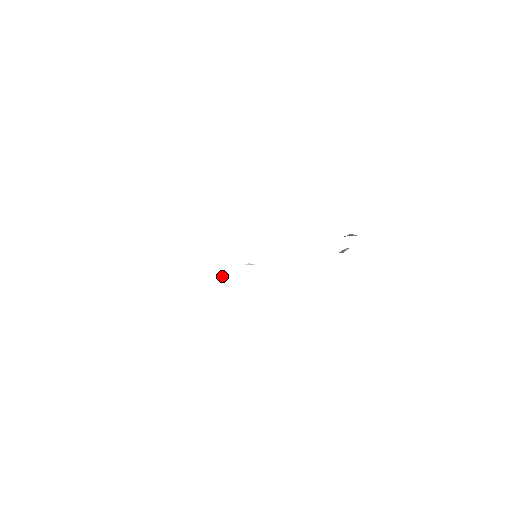
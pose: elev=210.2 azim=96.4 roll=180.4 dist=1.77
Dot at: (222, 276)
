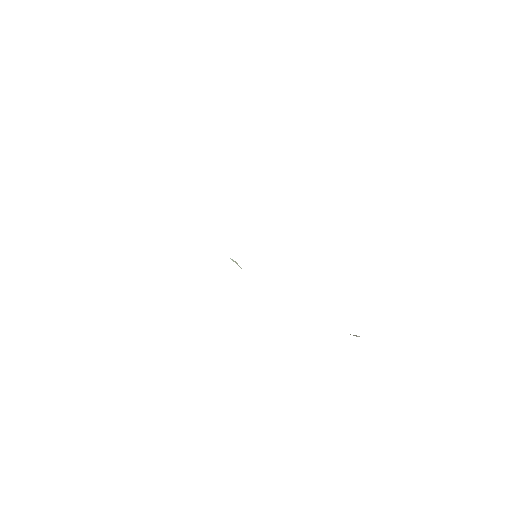
Dot at: occluded
